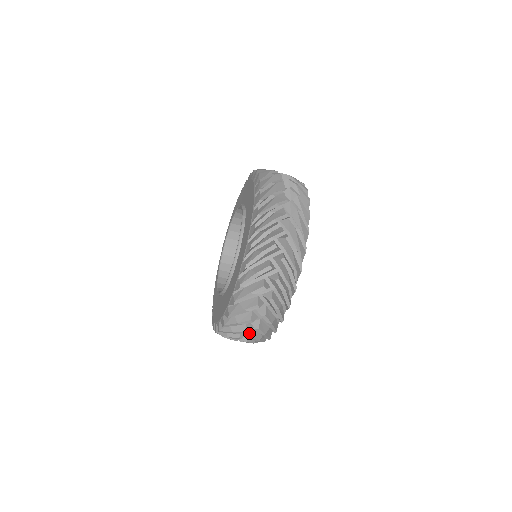
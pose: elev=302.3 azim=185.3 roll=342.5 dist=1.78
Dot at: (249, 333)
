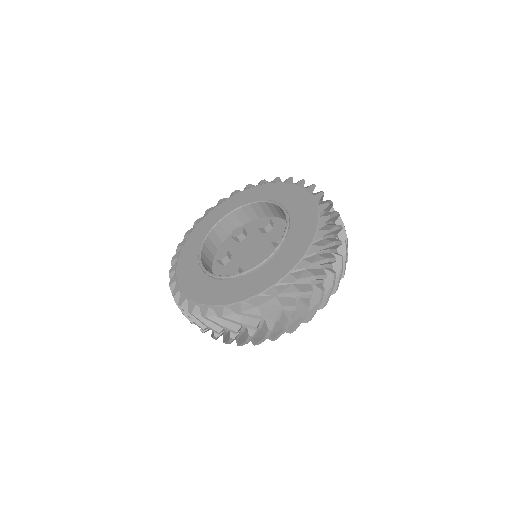
Dot at: (331, 270)
